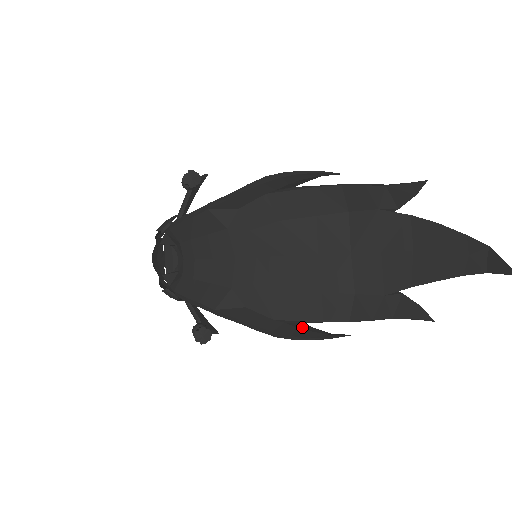
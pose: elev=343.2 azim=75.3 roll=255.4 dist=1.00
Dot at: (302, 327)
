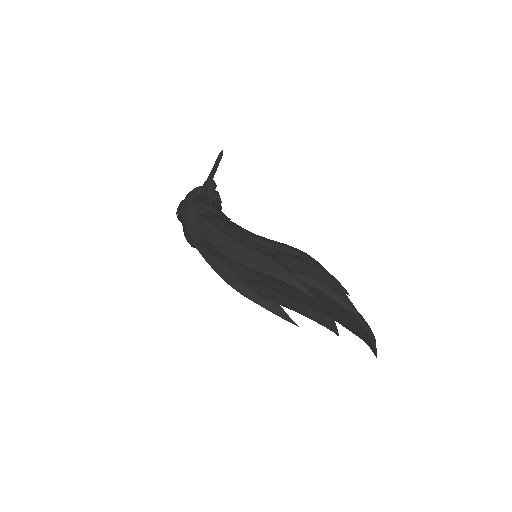
Dot at: (276, 306)
